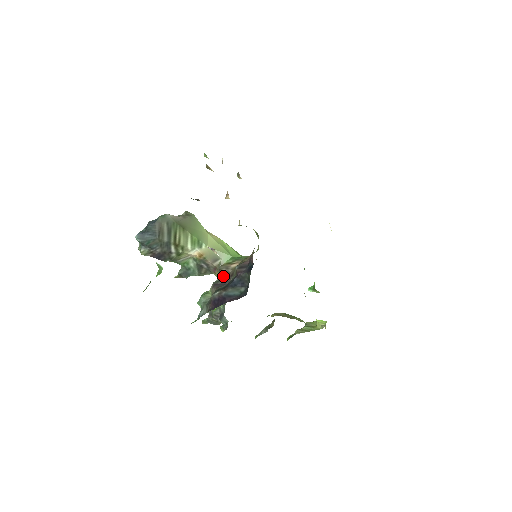
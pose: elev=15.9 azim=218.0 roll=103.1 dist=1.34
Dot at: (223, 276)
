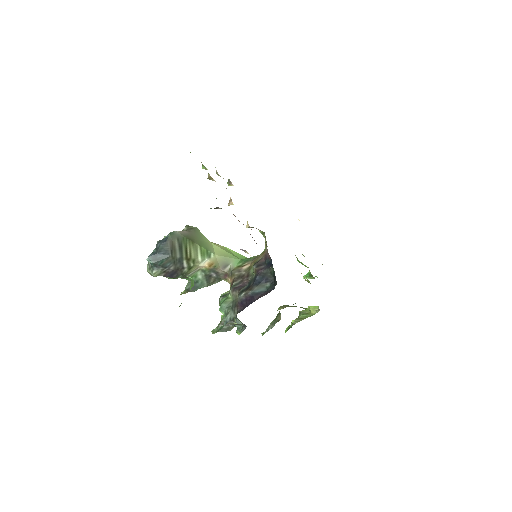
Dot at: (238, 279)
